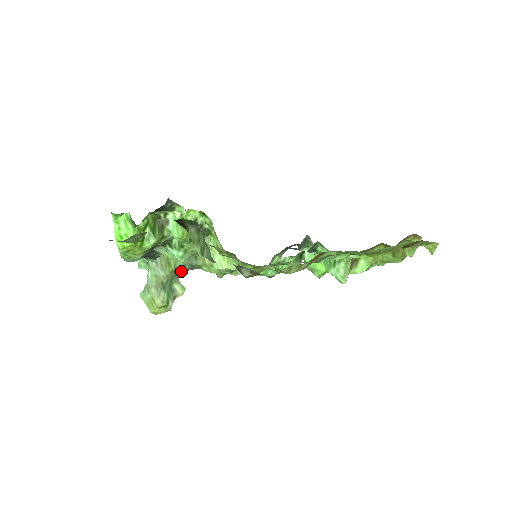
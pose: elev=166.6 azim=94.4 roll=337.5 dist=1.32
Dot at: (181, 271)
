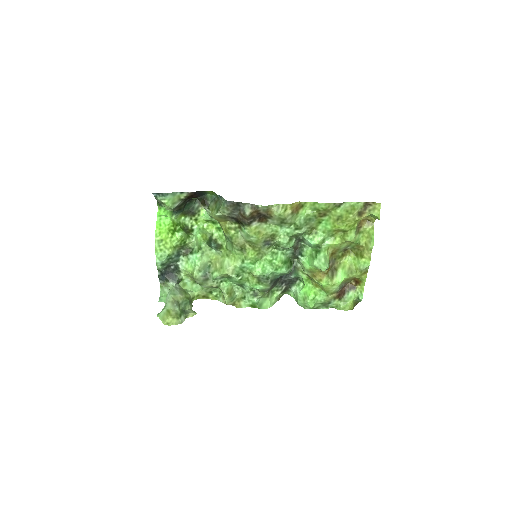
Dot at: (197, 277)
